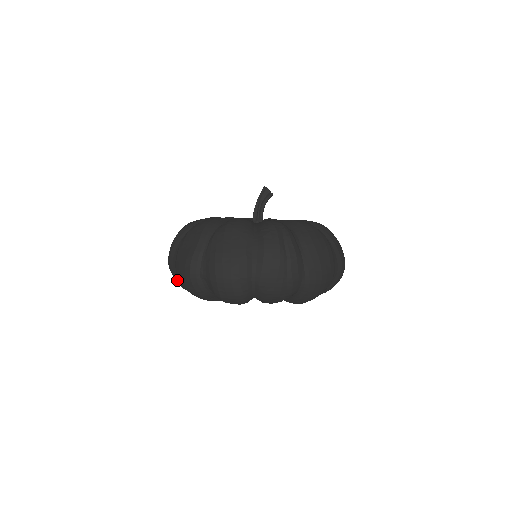
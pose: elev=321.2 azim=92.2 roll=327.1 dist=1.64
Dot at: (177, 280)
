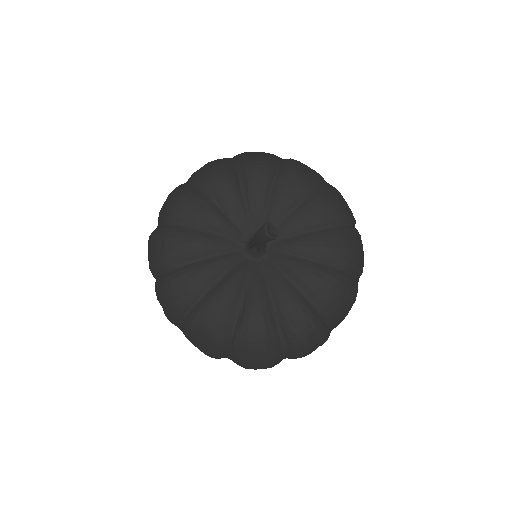
Dot at: occluded
